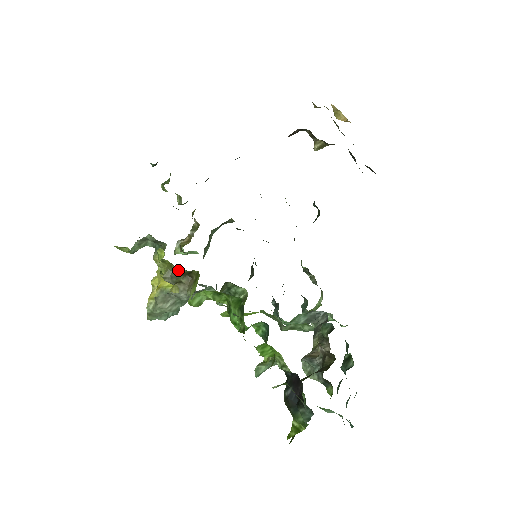
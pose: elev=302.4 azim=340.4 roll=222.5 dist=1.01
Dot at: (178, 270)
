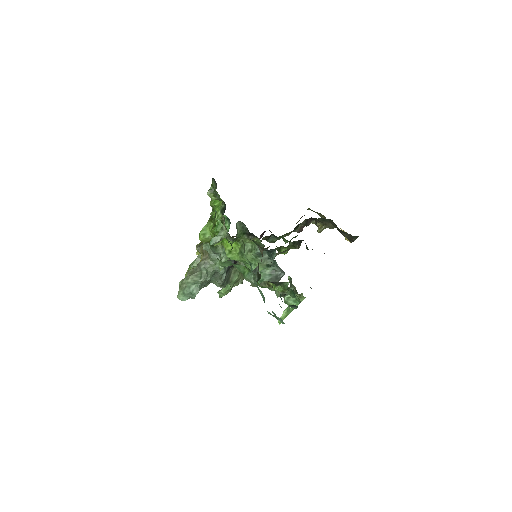
Dot at: occluded
